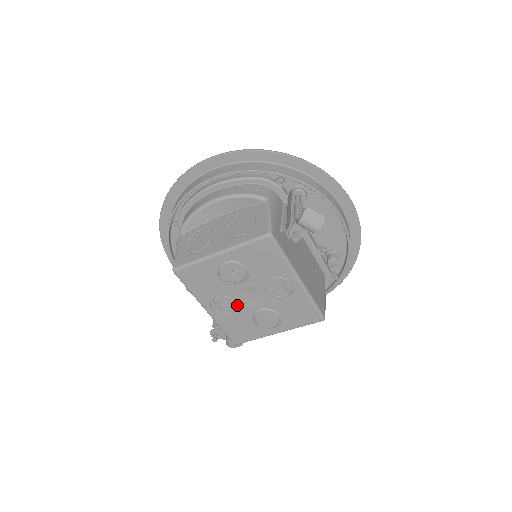
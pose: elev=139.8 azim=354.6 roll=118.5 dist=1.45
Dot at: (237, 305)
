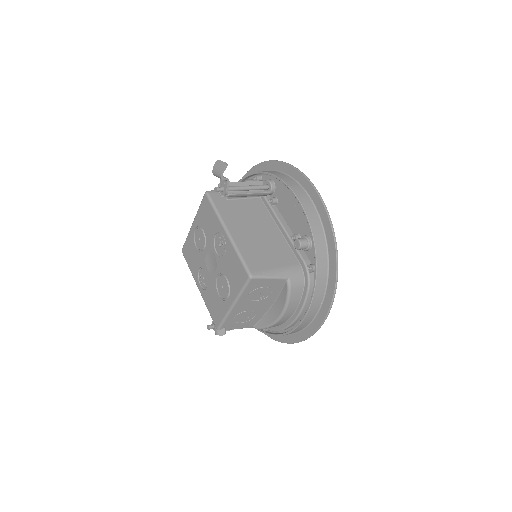
Dot at: (208, 276)
